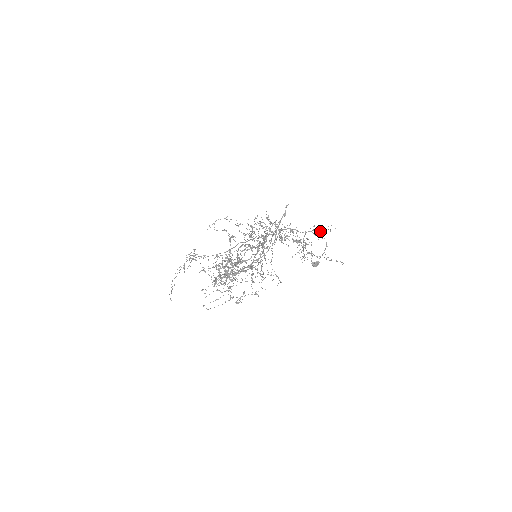
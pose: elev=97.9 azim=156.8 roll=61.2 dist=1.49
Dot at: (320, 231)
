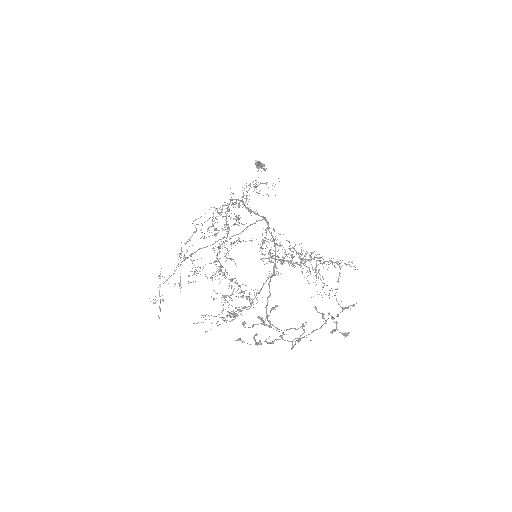
Dot at: occluded
